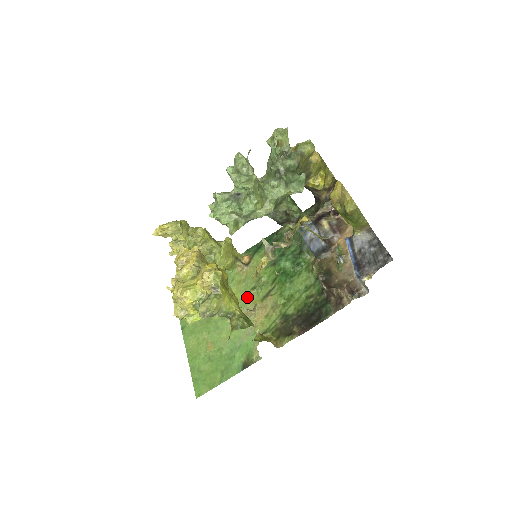
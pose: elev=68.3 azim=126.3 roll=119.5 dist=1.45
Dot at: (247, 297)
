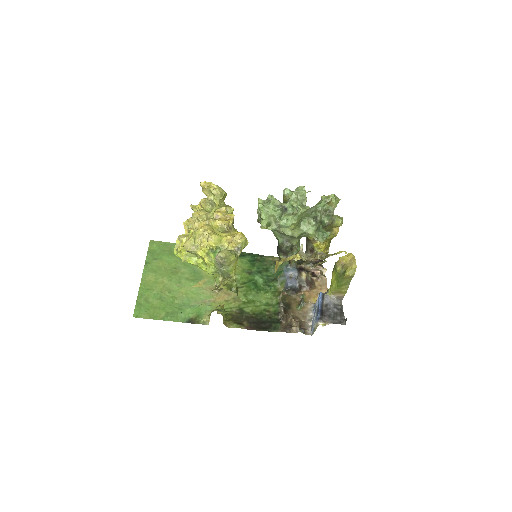
Dot at: (217, 279)
